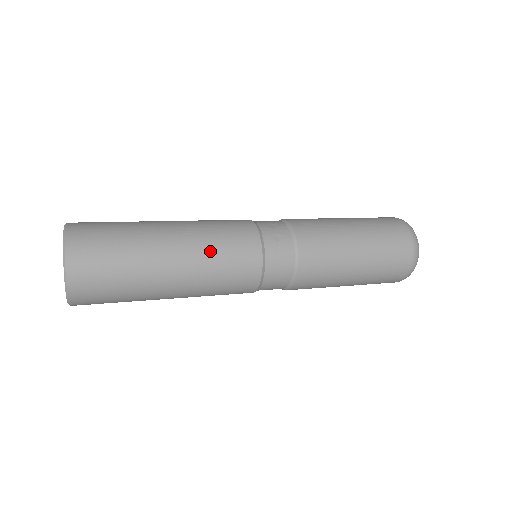
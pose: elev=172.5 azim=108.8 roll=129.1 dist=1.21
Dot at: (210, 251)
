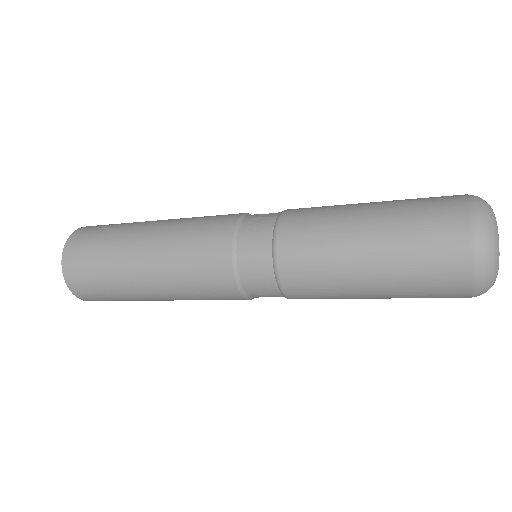
Dot at: (180, 233)
